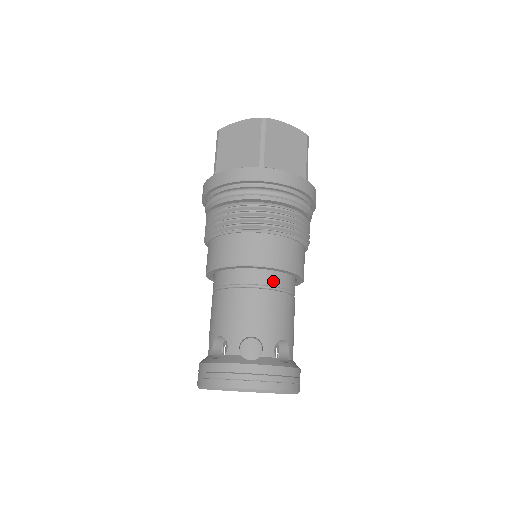
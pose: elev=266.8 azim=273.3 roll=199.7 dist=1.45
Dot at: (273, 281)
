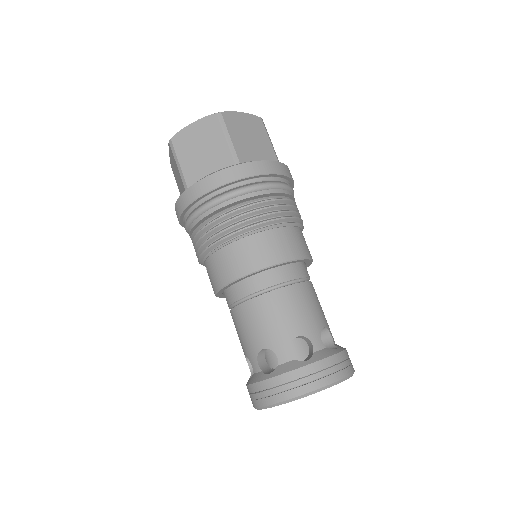
Dot at: (293, 274)
